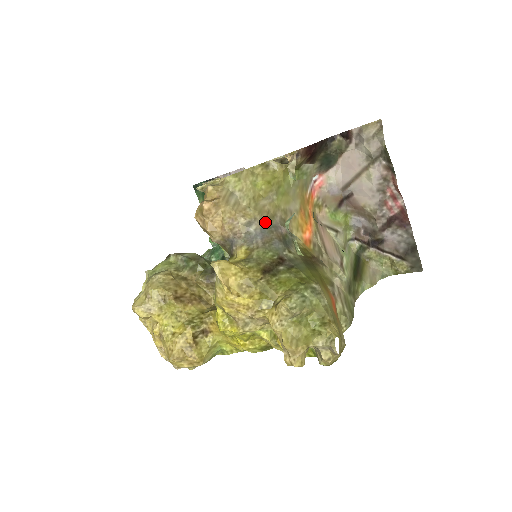
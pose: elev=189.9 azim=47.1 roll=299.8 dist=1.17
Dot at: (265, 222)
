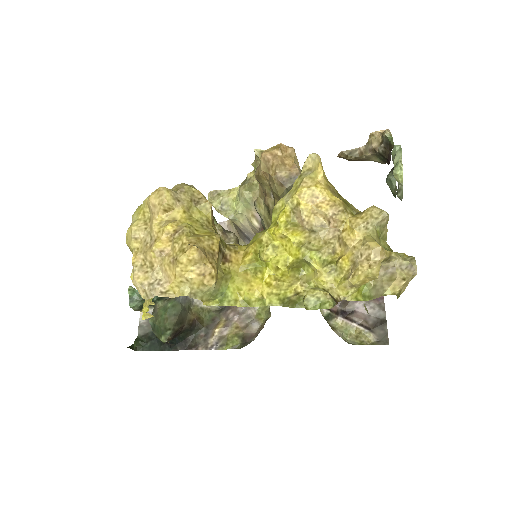
Dot at: occluded
